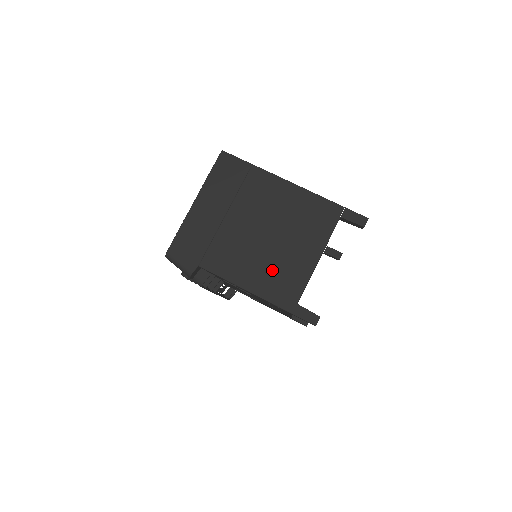
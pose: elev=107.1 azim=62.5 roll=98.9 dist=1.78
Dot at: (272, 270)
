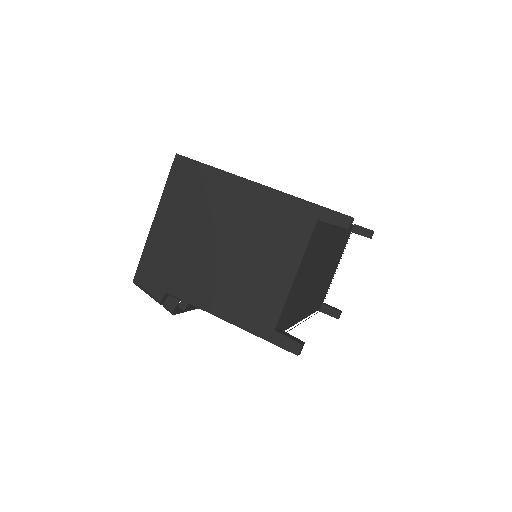
Dot at: (243, 292)
